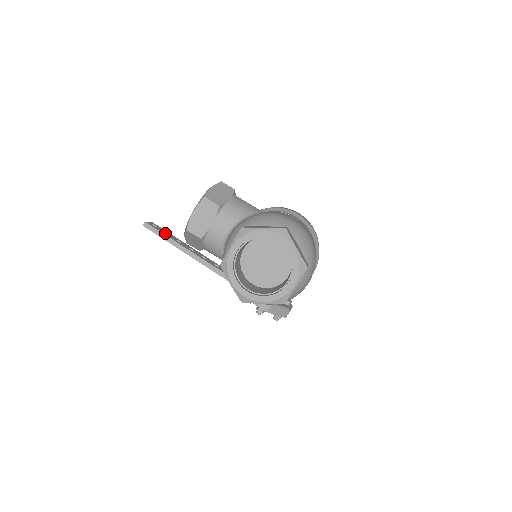
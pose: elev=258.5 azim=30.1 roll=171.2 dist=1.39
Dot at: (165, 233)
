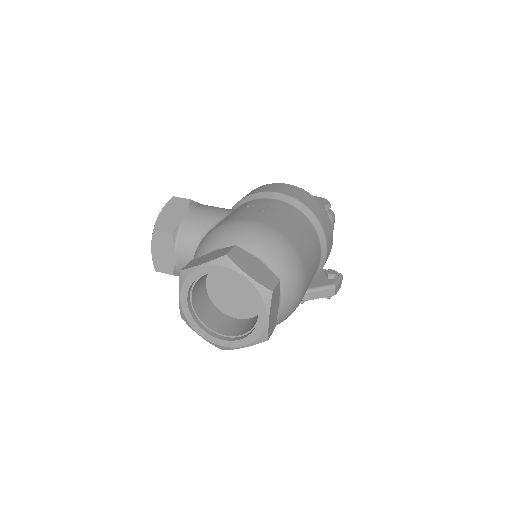
Dot at: occluded
